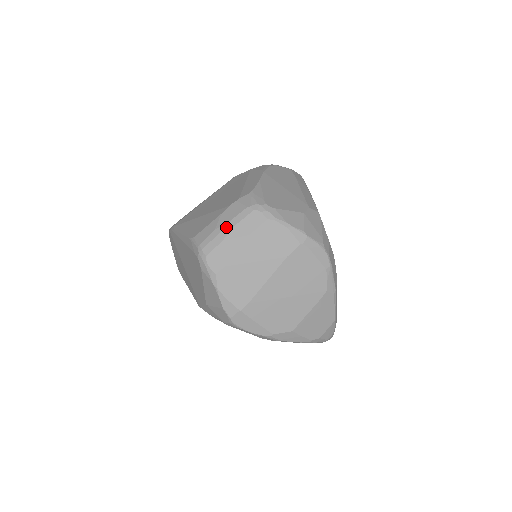
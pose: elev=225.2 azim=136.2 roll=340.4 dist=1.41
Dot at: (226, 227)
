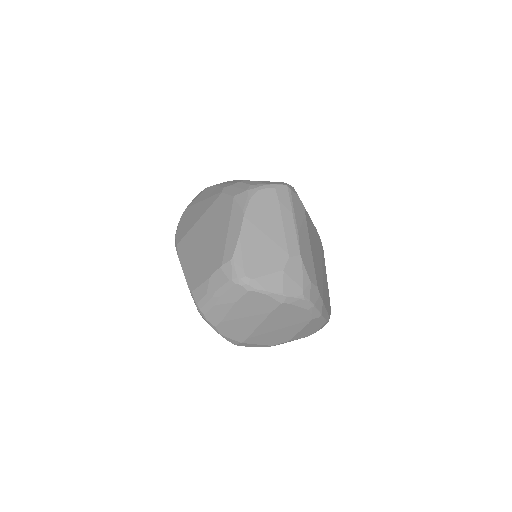
Dot at: (215, 295)
